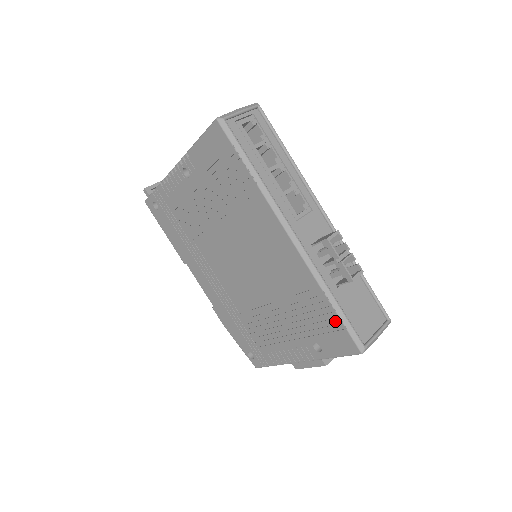
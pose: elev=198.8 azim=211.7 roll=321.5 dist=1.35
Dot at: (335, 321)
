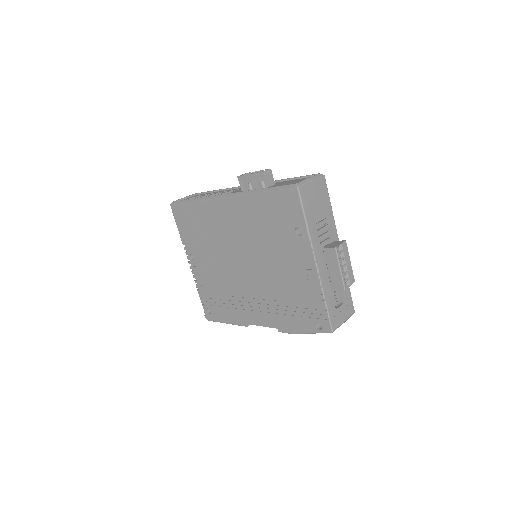
Dot at: (274, 197)
